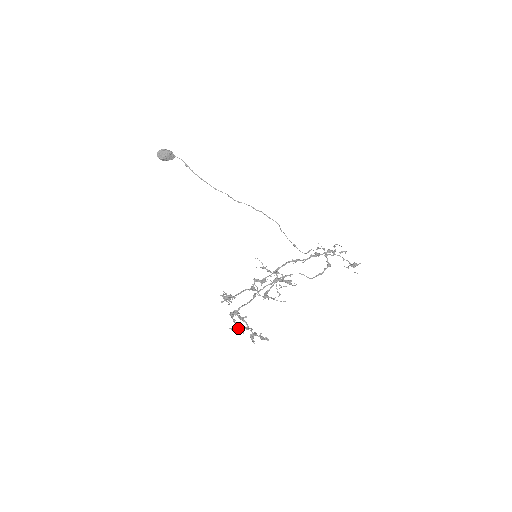
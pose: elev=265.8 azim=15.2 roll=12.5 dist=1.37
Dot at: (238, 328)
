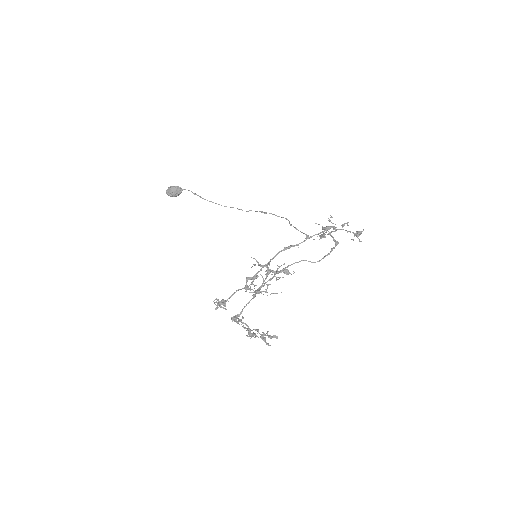
Dot at: (250, 333)
